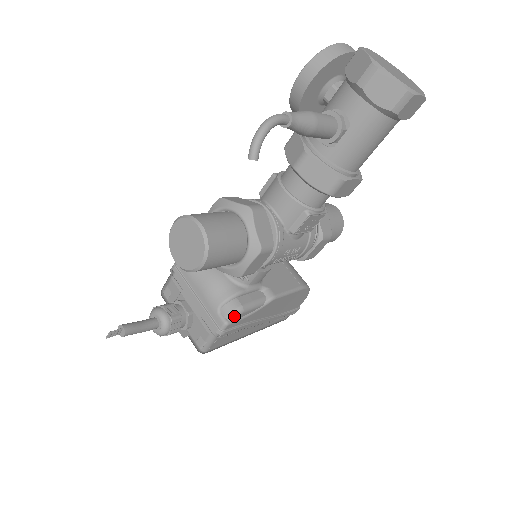
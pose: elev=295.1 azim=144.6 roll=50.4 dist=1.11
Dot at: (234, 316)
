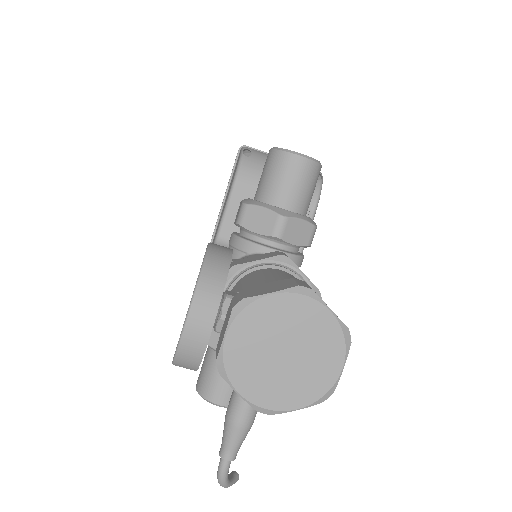
Dot at: occluded
